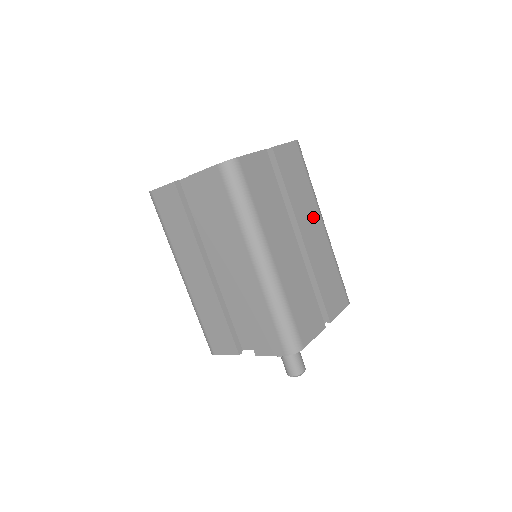
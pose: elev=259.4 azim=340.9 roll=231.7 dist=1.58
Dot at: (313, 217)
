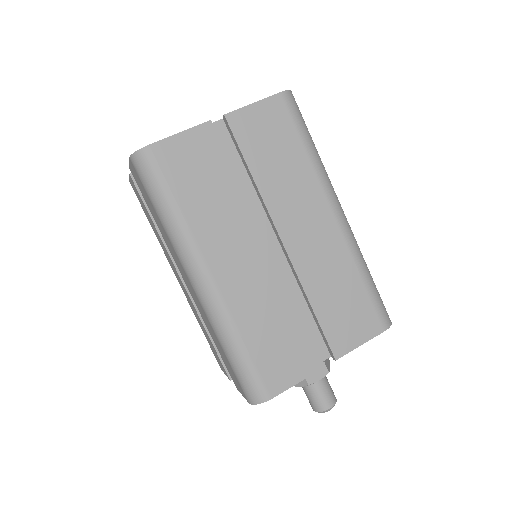
Dot at: (311, 206)
